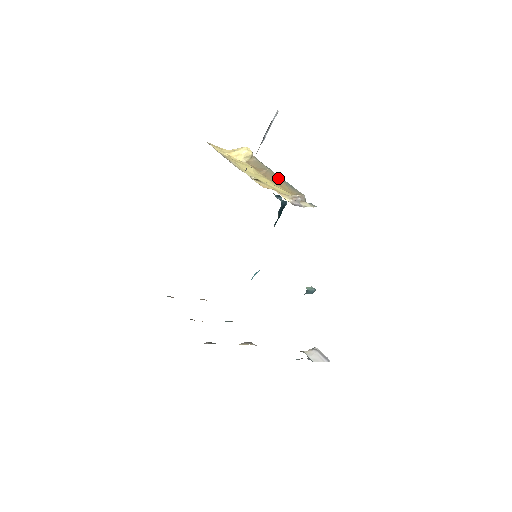
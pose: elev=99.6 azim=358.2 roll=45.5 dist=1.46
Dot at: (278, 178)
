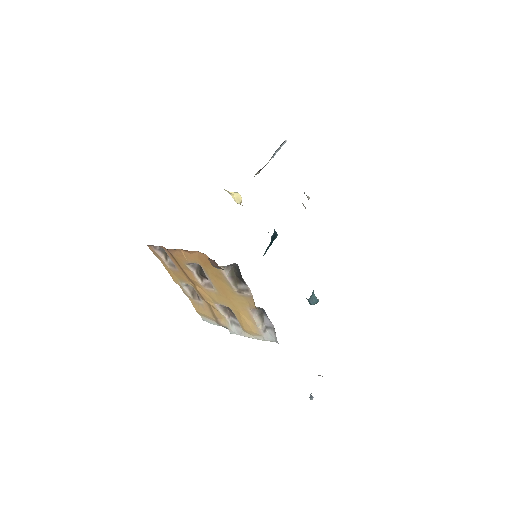
Dot at: occluded
